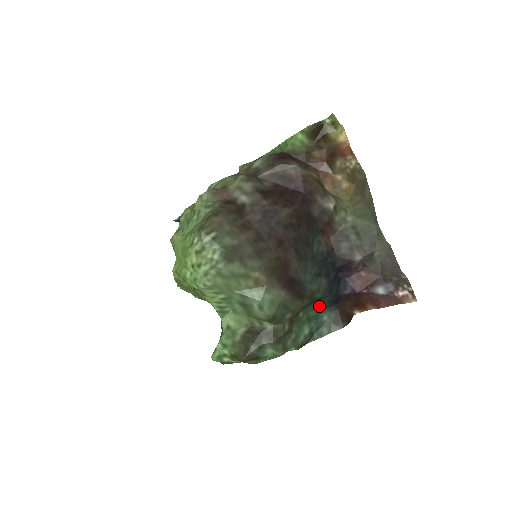
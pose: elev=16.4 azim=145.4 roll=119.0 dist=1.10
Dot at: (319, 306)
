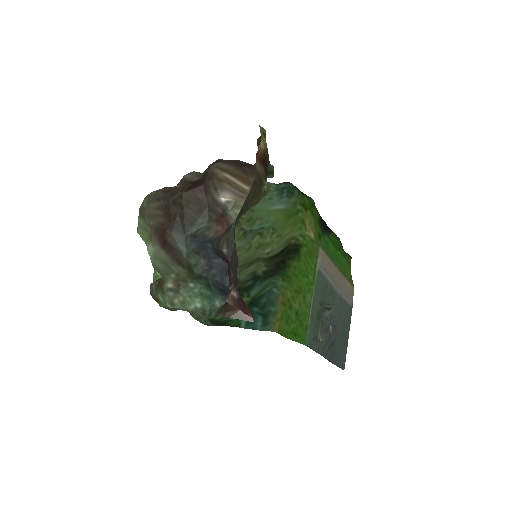
Dot at: (209, 287)
